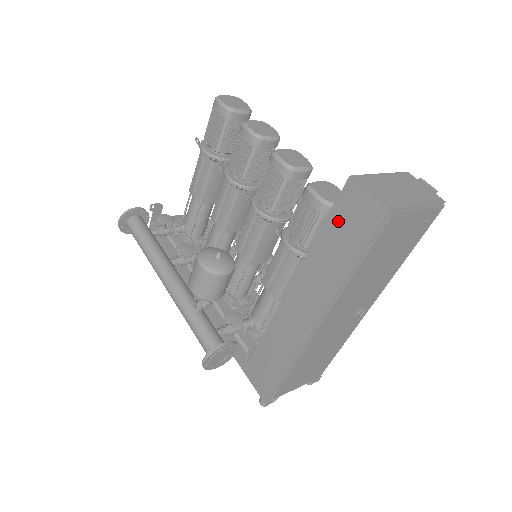
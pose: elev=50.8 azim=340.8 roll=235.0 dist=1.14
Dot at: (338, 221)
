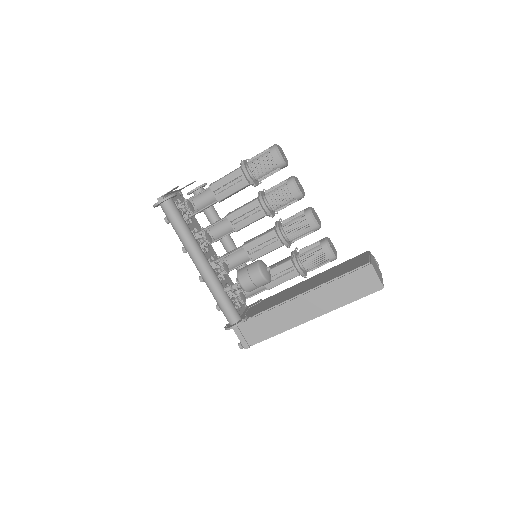
Dot at: (353, 279)
